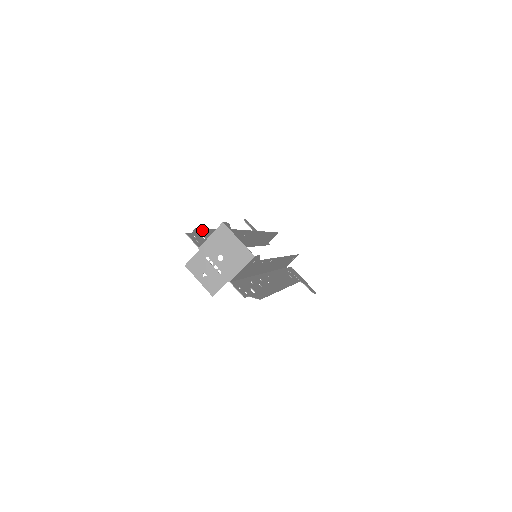
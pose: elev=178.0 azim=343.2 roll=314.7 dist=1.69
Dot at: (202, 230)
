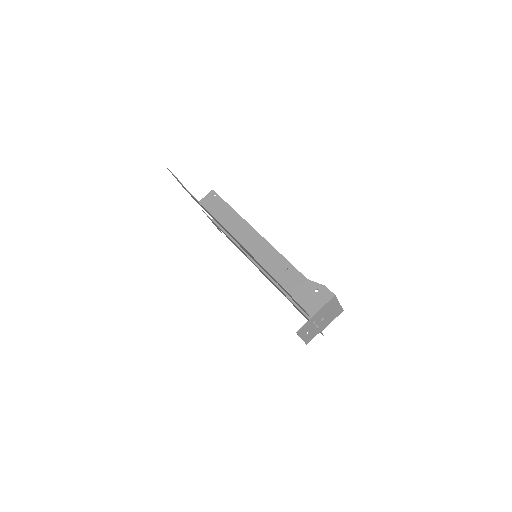
Dot at: occluded
